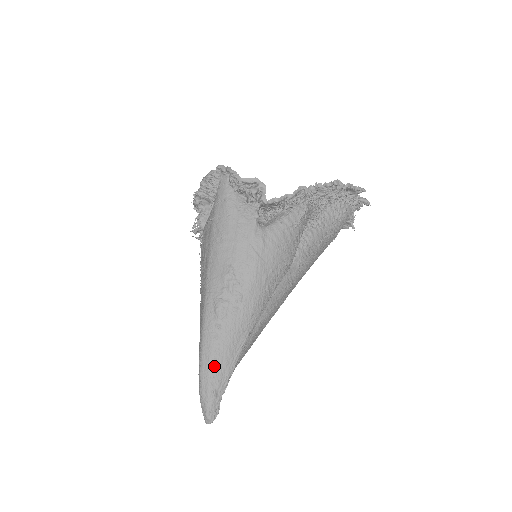
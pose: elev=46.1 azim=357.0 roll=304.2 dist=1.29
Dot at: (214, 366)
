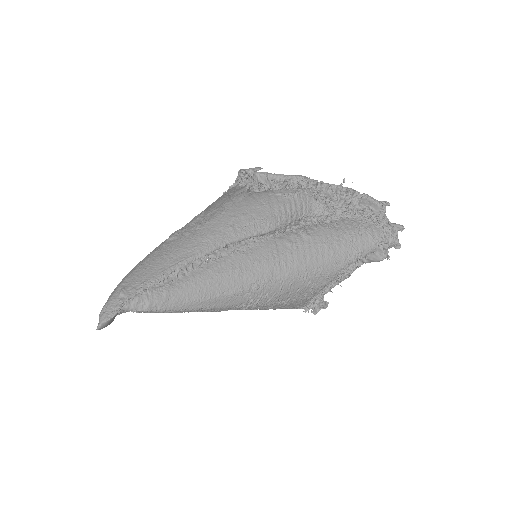
Dot at: (138, 270)
